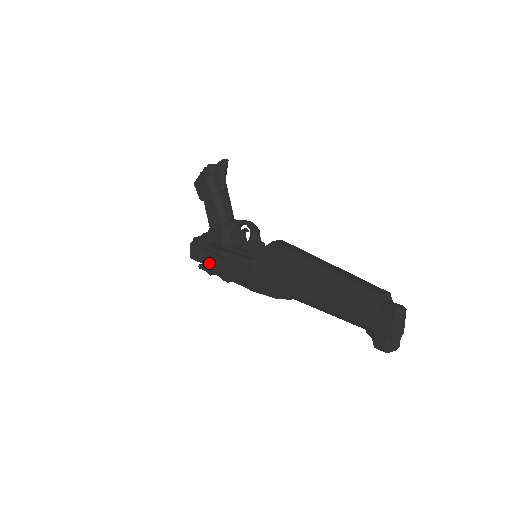
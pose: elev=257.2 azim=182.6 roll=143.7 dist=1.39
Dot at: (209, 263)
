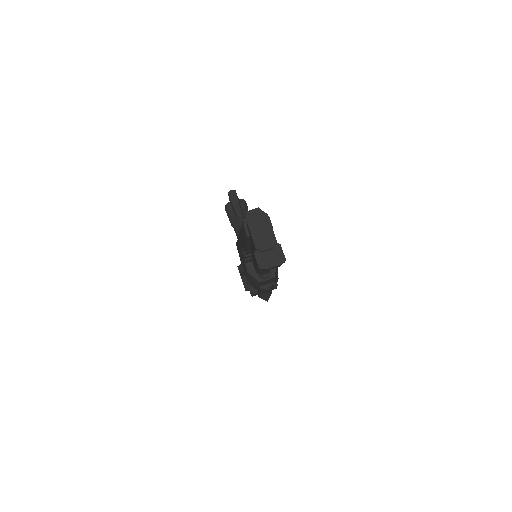
Dot at: (248, 286)
